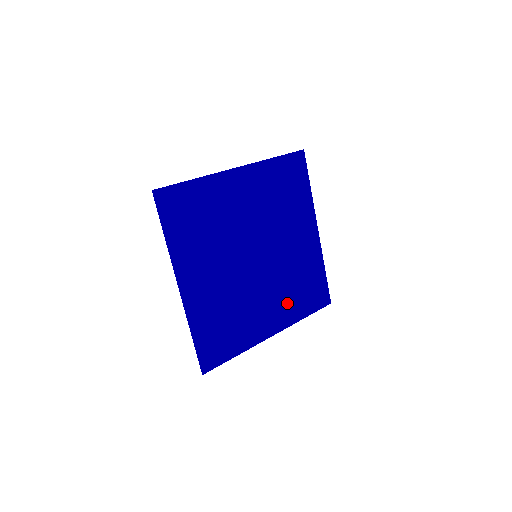
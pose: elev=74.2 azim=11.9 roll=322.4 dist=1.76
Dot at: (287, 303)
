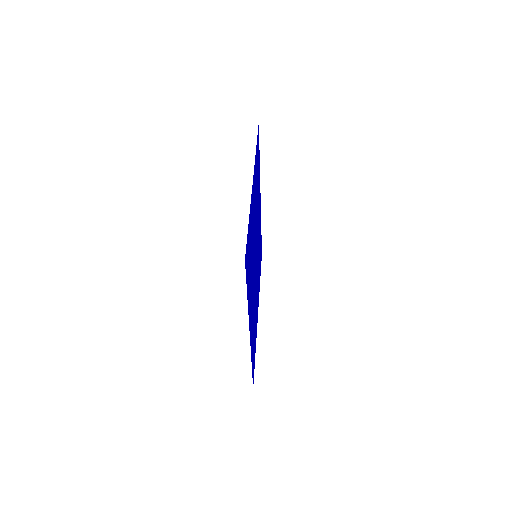
Dot at: (252, 327)
